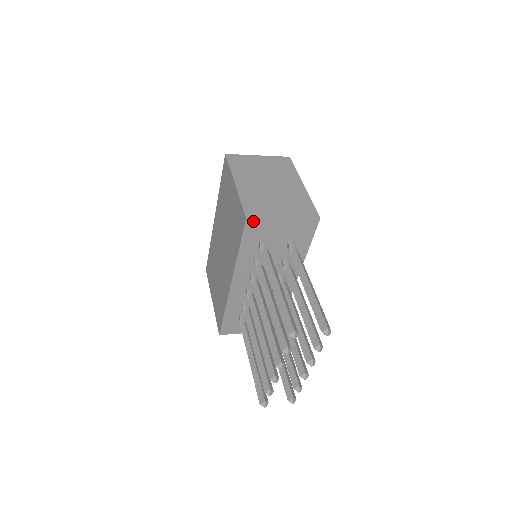
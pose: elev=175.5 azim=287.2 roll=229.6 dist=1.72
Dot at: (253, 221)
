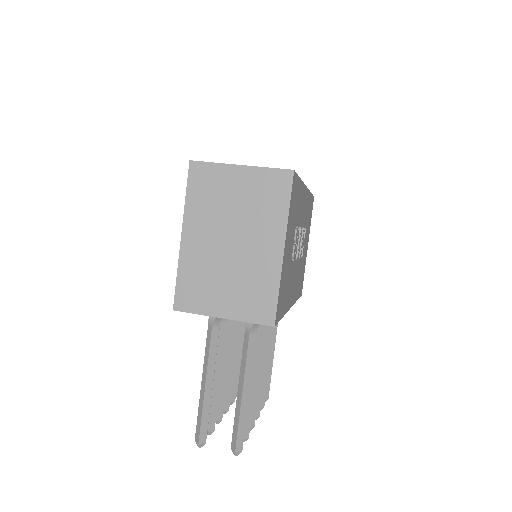
Dot at: (185, 310)
